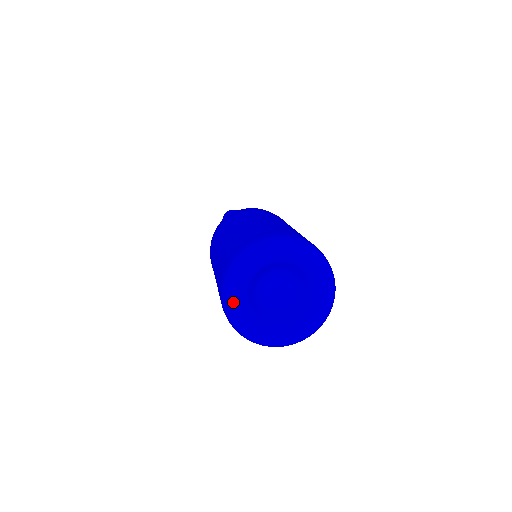
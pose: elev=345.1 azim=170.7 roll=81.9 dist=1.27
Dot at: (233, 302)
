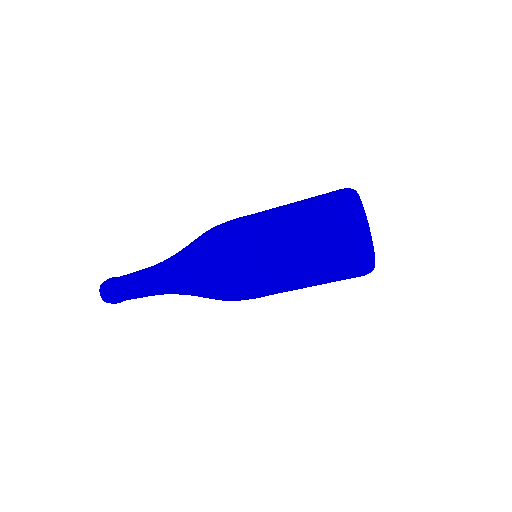
Dot at: occluded
